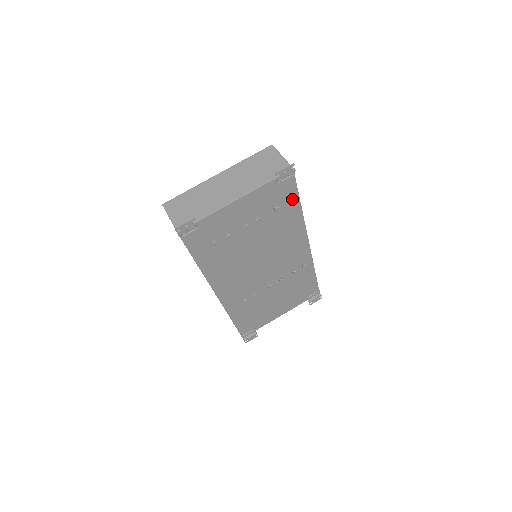
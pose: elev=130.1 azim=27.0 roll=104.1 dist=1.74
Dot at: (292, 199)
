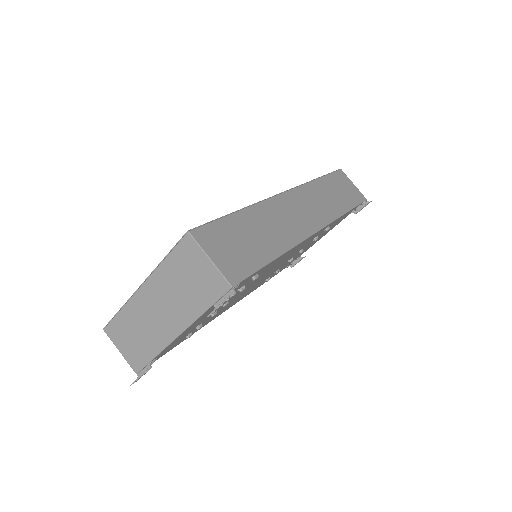
Dot at: occluded
